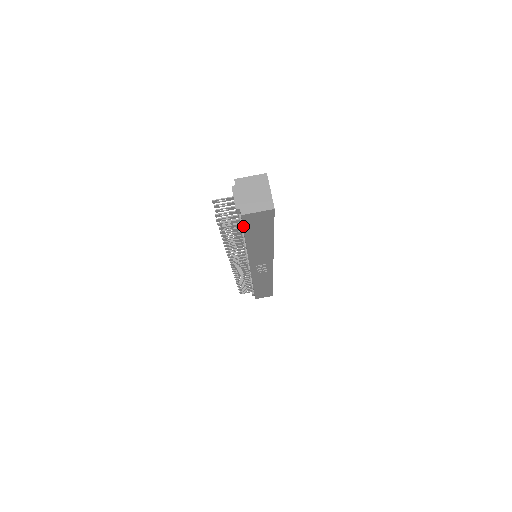
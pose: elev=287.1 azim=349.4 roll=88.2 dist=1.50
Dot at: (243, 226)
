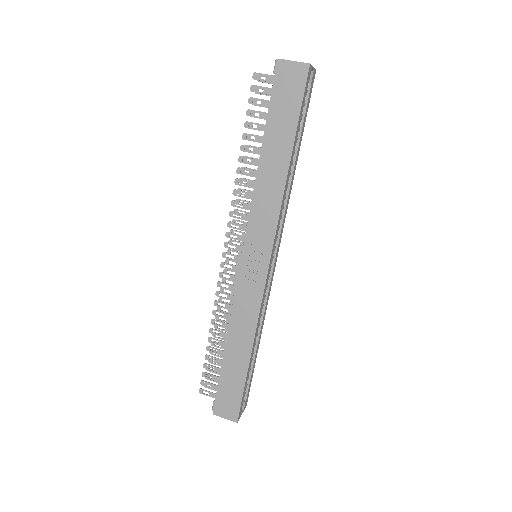
Dot at: (272, 92)
